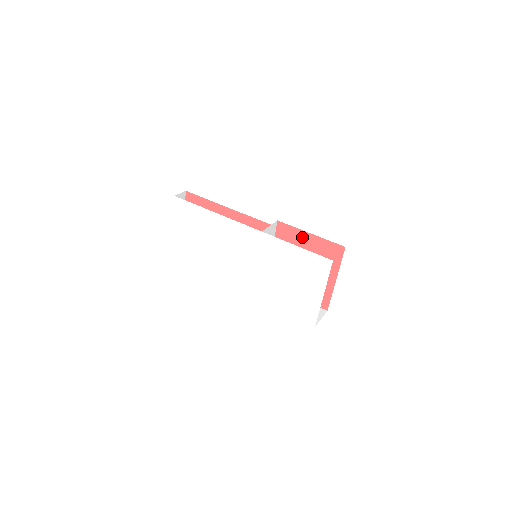
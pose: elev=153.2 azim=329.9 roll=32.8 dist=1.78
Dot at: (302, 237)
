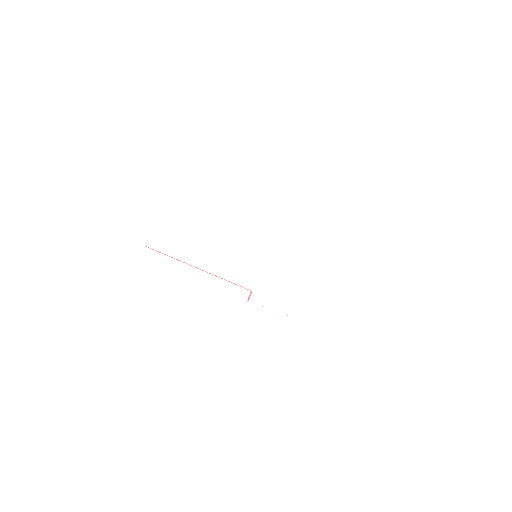
Dot at: occluded
